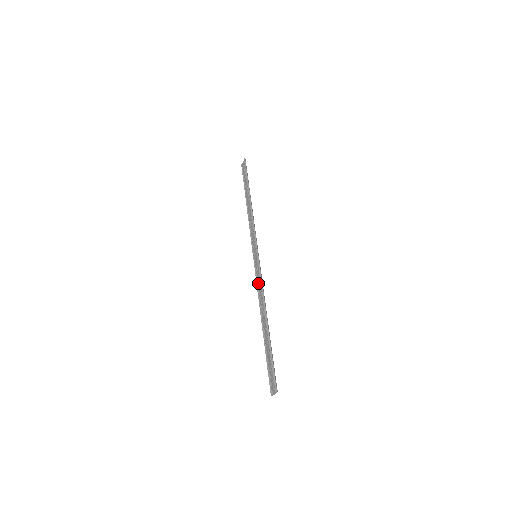
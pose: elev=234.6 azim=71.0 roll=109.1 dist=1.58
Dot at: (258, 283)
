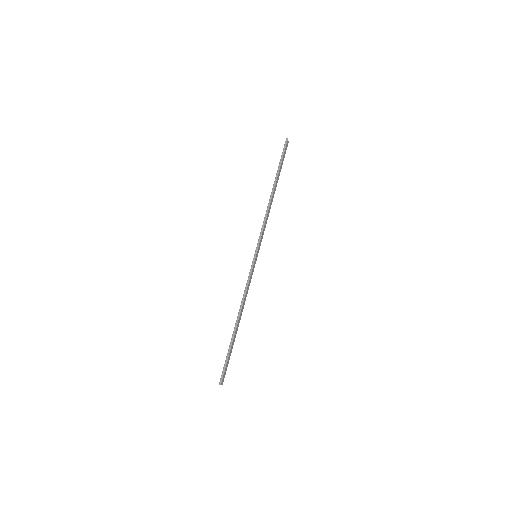
Dot at: (248, 284)
